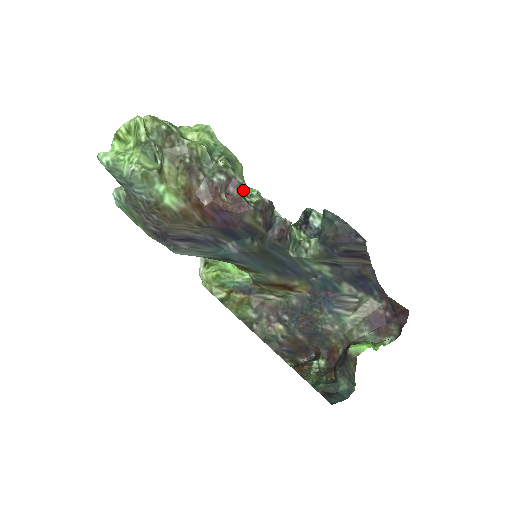
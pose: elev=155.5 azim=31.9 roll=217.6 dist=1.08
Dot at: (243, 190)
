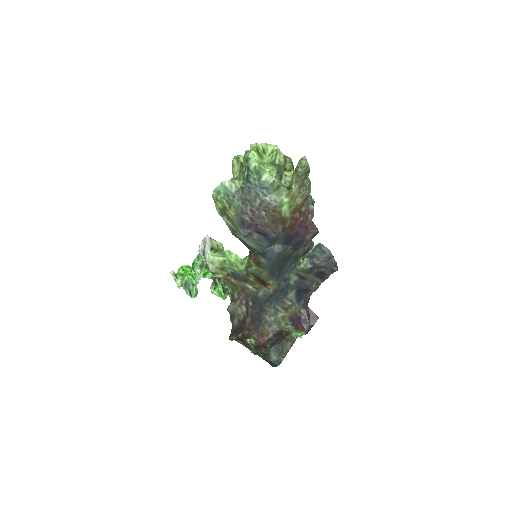
Dot at: (311, 218)
